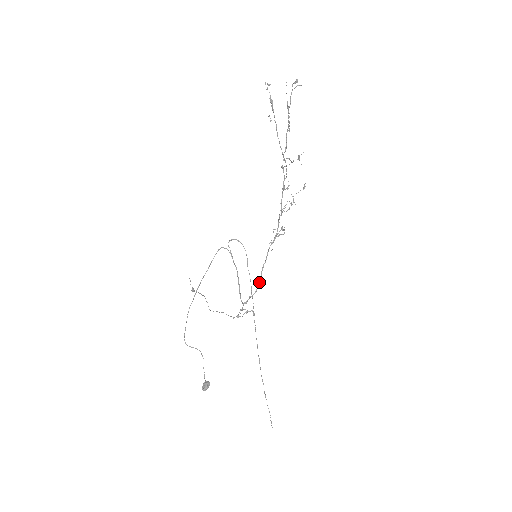
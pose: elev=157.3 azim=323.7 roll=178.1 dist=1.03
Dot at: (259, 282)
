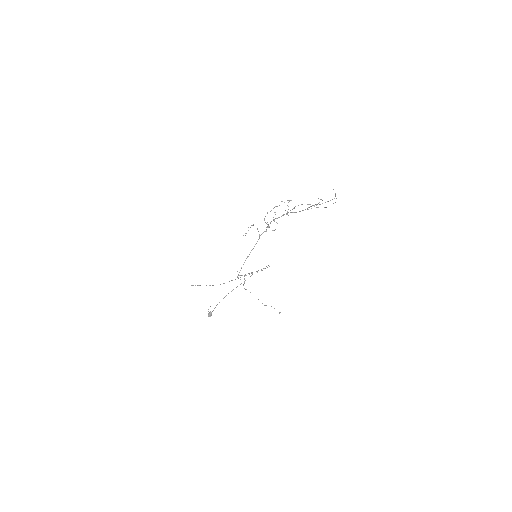
Dot at: occluded
